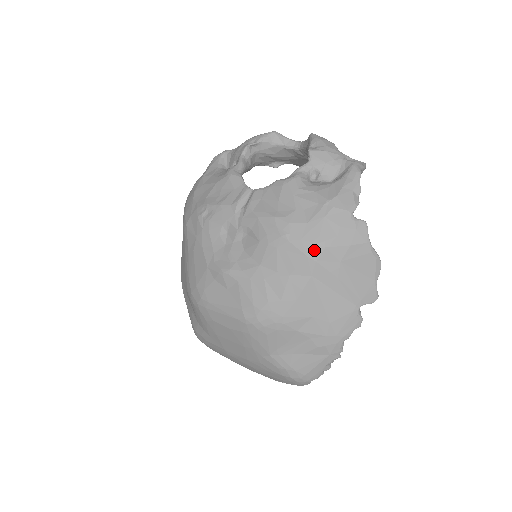
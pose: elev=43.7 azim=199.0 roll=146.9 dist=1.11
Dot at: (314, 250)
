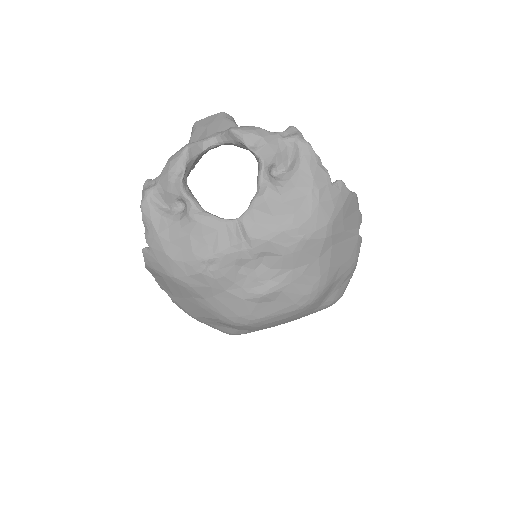
Dot at: (327, 230)
